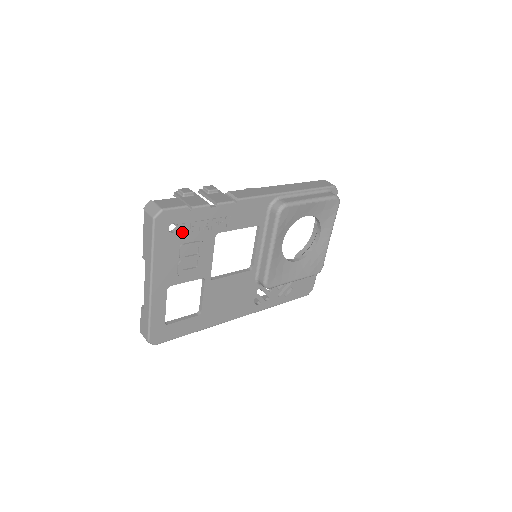
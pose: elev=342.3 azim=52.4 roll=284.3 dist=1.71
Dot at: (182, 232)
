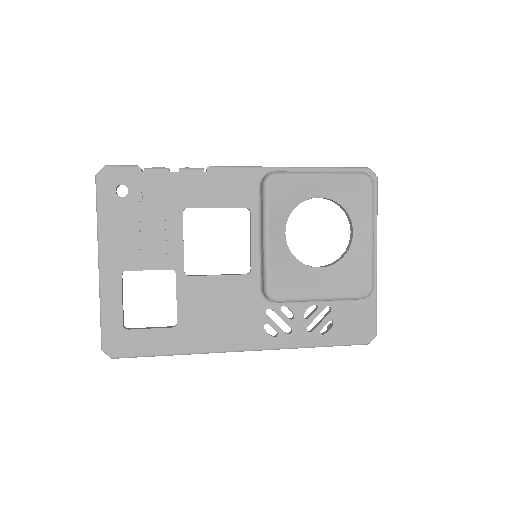
Dot at: (134, 198)
